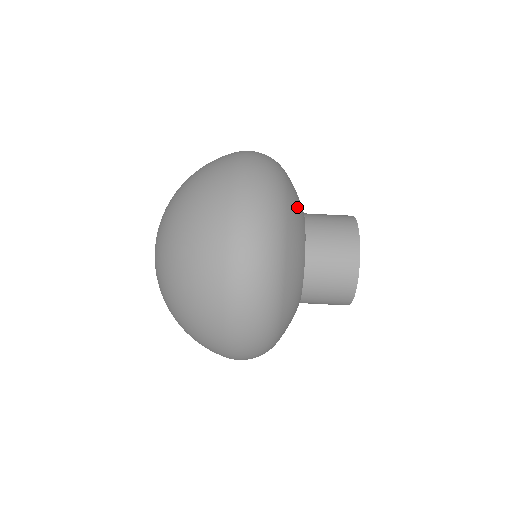
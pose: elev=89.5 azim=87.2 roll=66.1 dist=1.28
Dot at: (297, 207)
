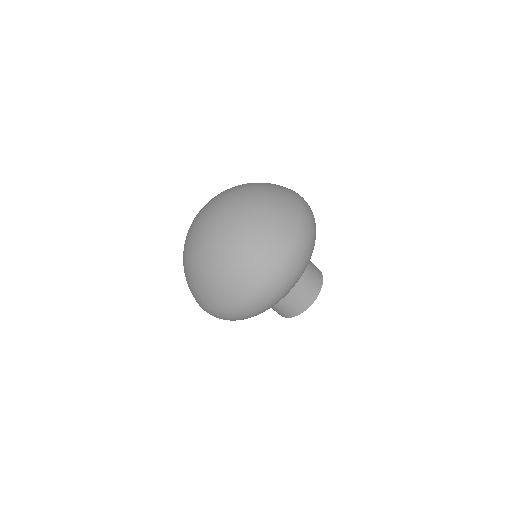
Dot at: occluded
